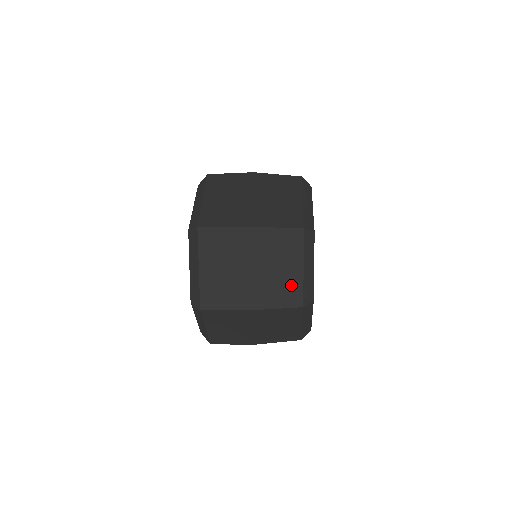
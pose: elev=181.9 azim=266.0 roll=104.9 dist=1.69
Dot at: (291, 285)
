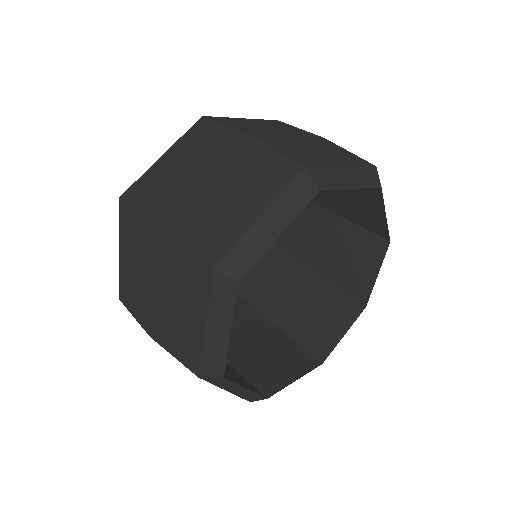
Dot at: (189, 339)
